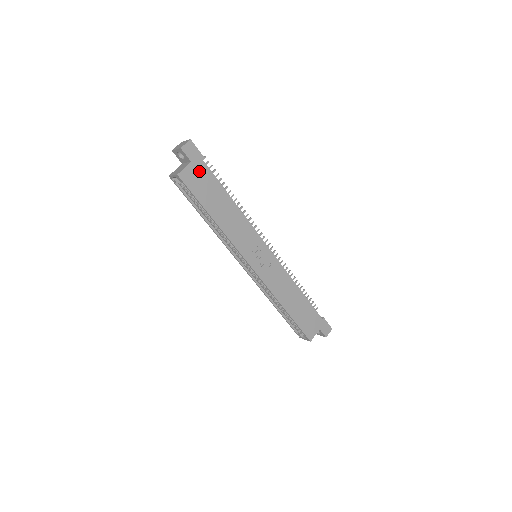
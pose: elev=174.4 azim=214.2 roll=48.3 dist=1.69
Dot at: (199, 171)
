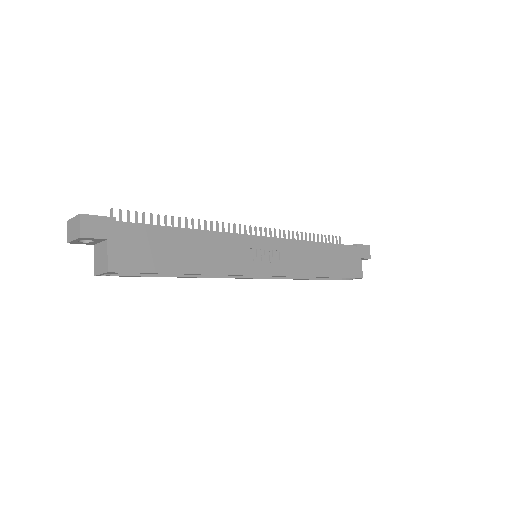
Dot at: (126, 240)
